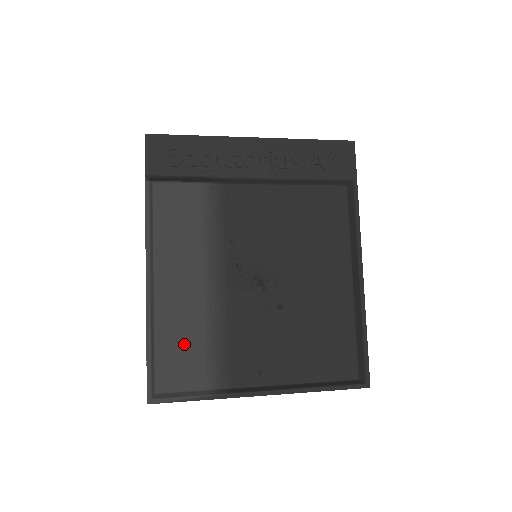
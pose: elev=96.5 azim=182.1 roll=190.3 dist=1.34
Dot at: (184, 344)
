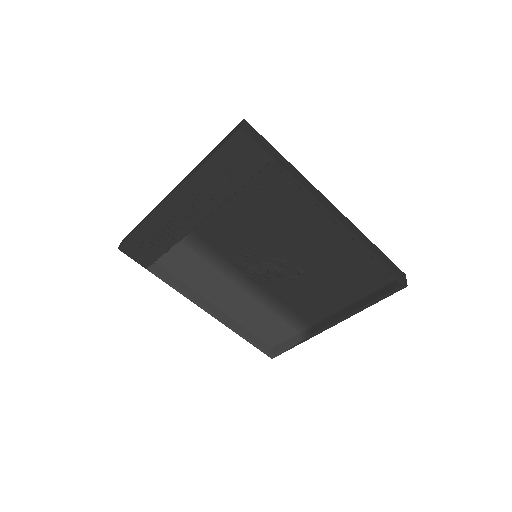
Dot at: (264, 321)
